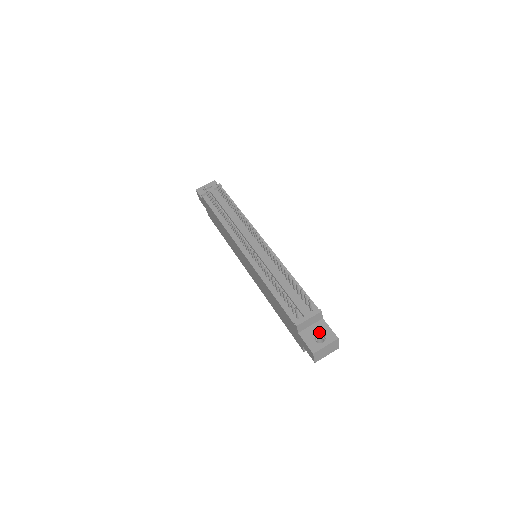
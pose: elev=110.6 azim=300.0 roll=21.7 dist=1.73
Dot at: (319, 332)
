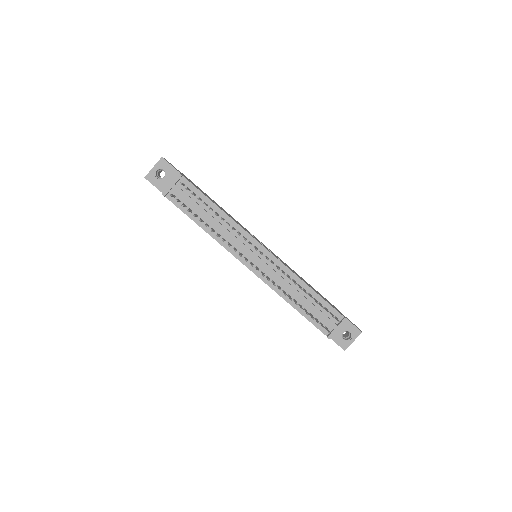
Dot at: (345, 331)
